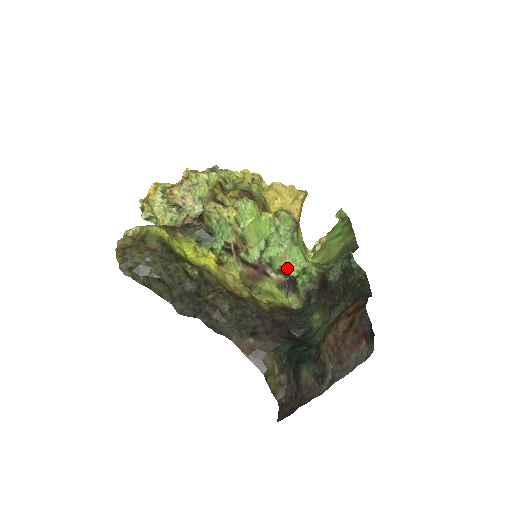
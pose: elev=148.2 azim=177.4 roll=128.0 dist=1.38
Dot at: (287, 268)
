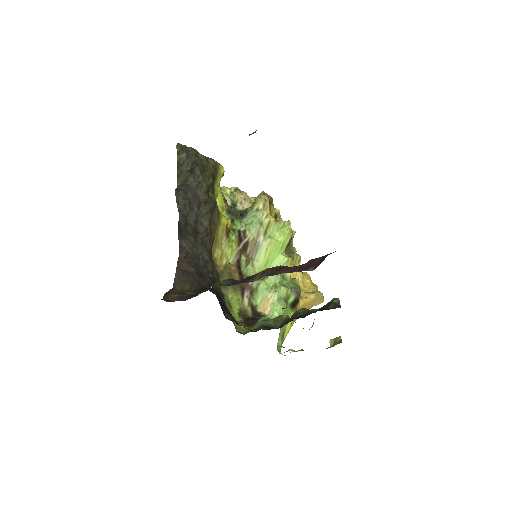
Dot at: (260, 313)
